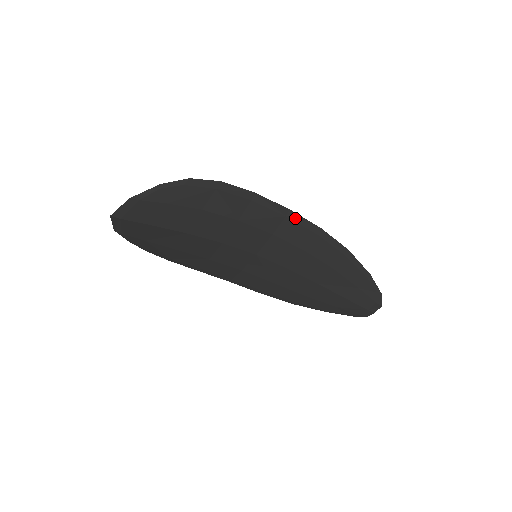
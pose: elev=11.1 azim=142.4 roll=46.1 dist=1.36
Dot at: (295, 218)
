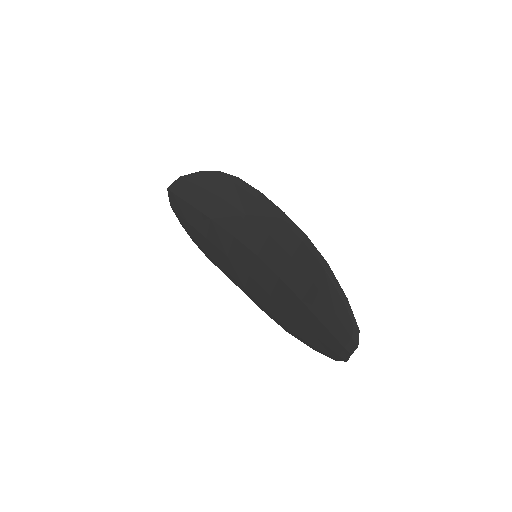
Dot at: (287, 221)
